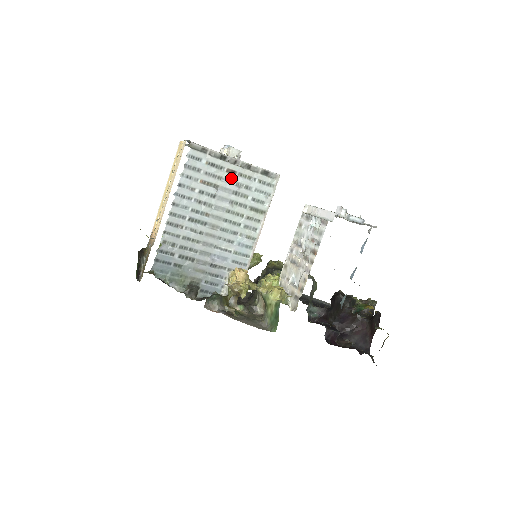
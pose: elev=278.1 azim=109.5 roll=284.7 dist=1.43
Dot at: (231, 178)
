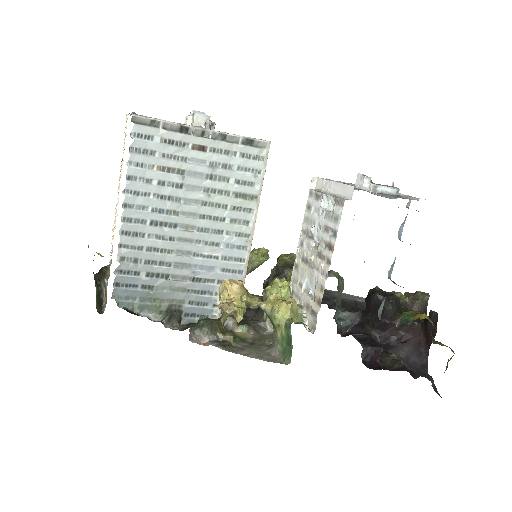
Dot at: (200, 157)
